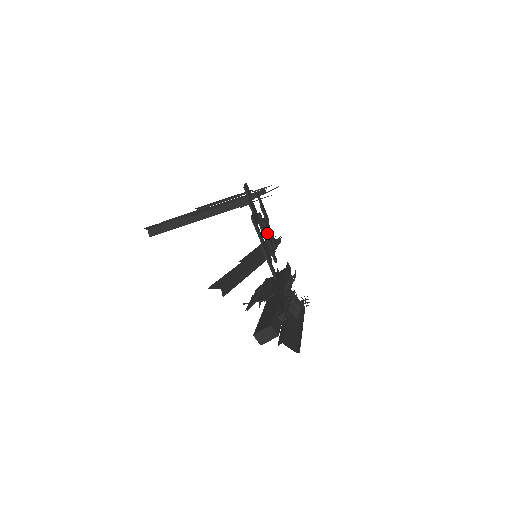
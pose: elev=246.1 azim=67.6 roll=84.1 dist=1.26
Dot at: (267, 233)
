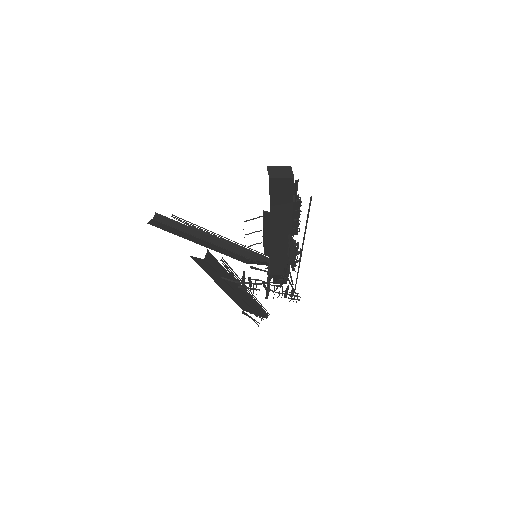
Dot at: occluded
